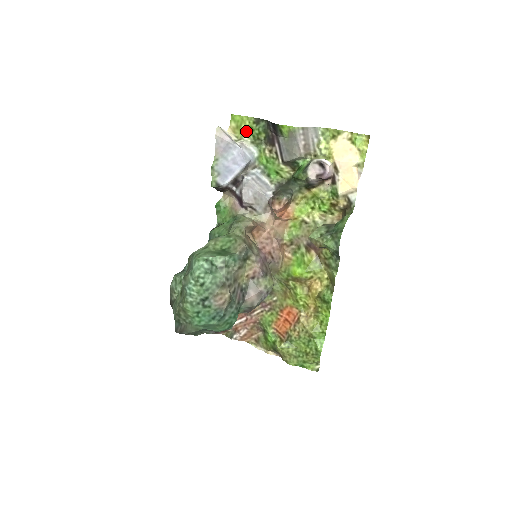
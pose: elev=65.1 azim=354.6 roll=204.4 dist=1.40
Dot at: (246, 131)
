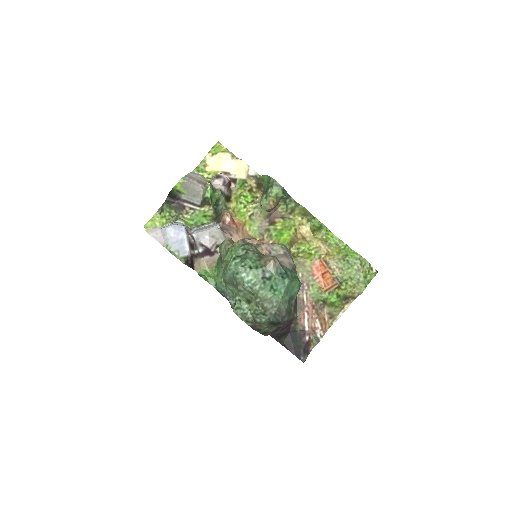
Dot at: (162, 223)
